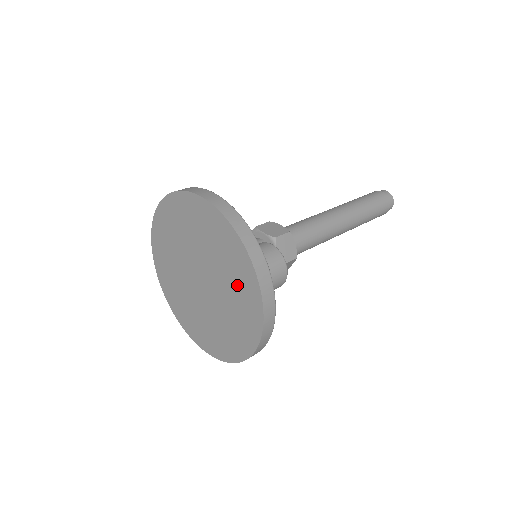
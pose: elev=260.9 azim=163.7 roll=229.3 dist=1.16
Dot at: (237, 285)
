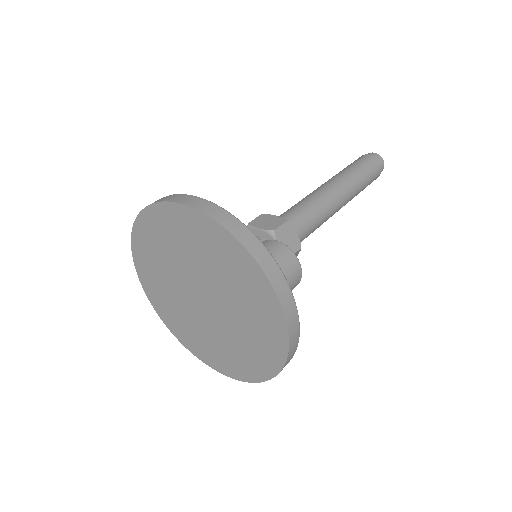
Dot at: (247, 296)
